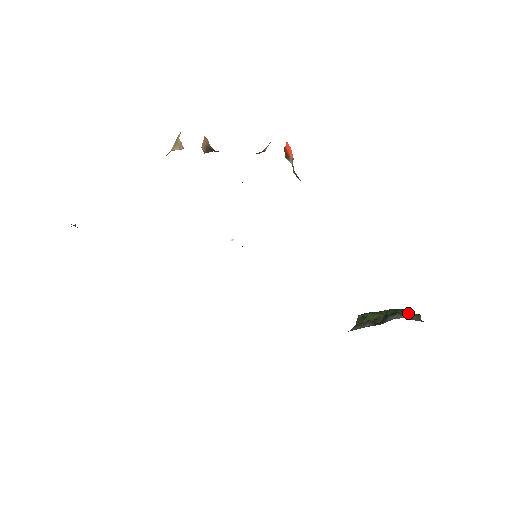
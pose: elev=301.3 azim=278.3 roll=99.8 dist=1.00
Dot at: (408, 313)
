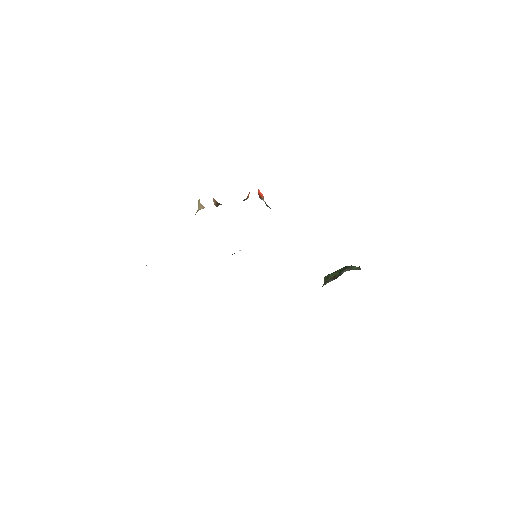
Dot at: (352, 267)
